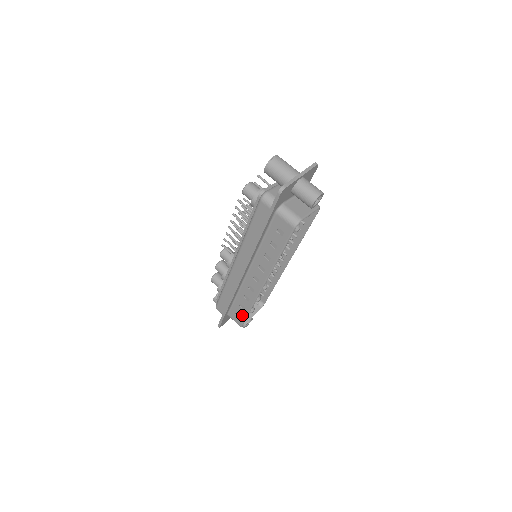
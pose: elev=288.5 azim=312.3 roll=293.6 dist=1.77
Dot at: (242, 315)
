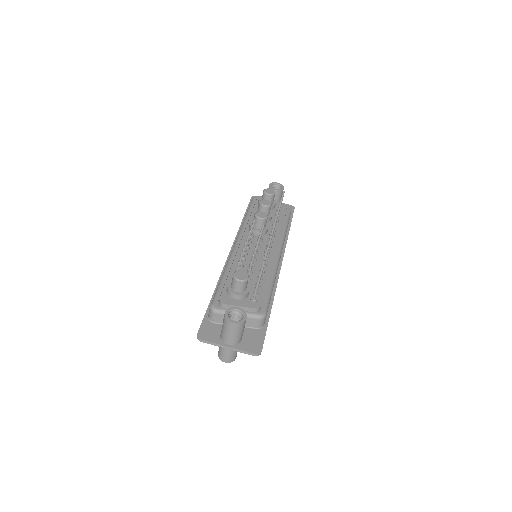
Dot at: occluded
